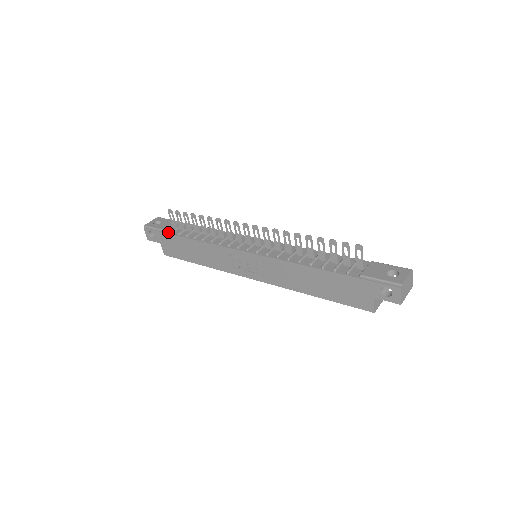
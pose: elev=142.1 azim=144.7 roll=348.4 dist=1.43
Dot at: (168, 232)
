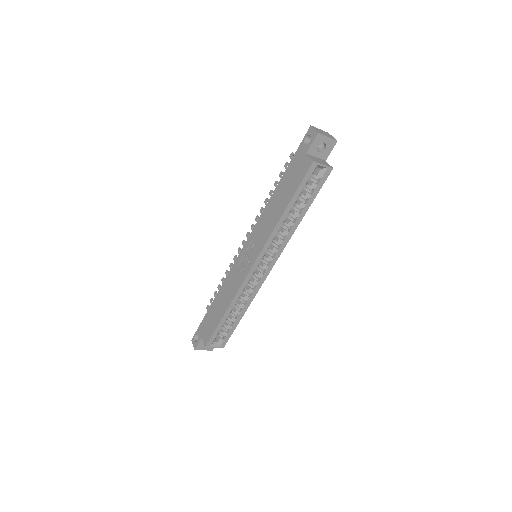
Dot at: (205, 318)
